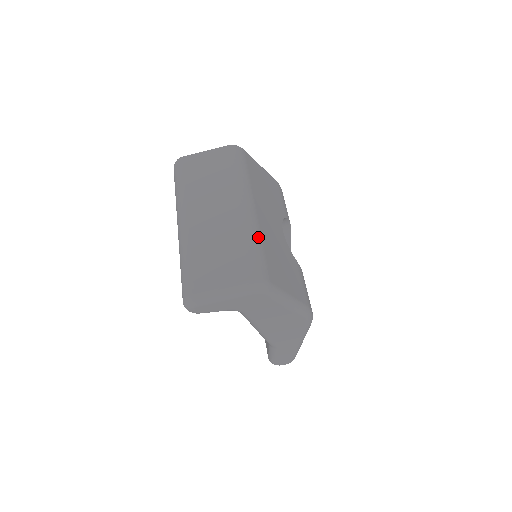
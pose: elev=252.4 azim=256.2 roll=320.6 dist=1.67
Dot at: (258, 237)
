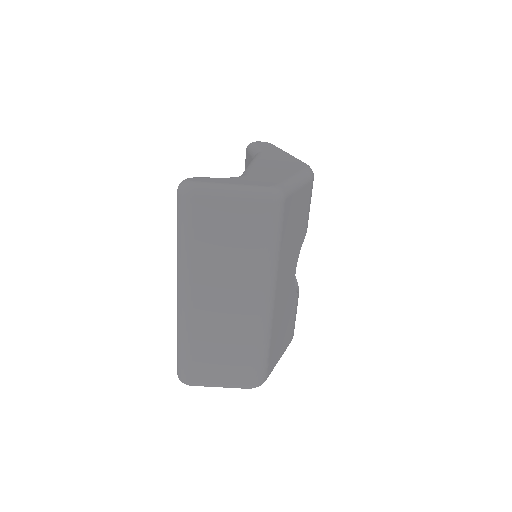
Dot at: (268, 336)
